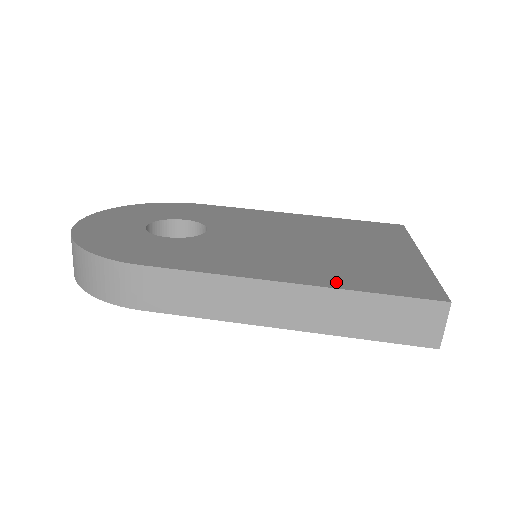
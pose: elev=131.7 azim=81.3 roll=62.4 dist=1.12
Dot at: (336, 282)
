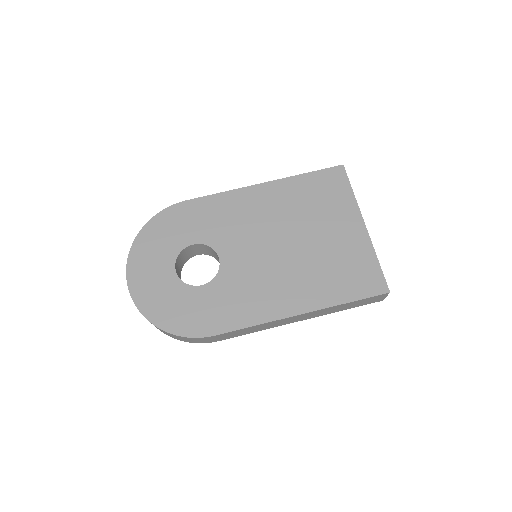
Dot at: (326, 299)
